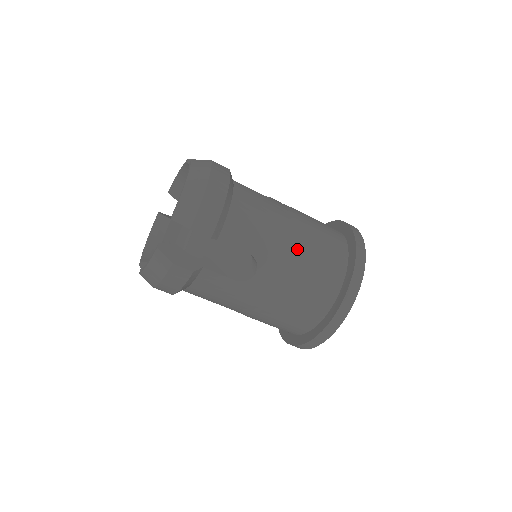
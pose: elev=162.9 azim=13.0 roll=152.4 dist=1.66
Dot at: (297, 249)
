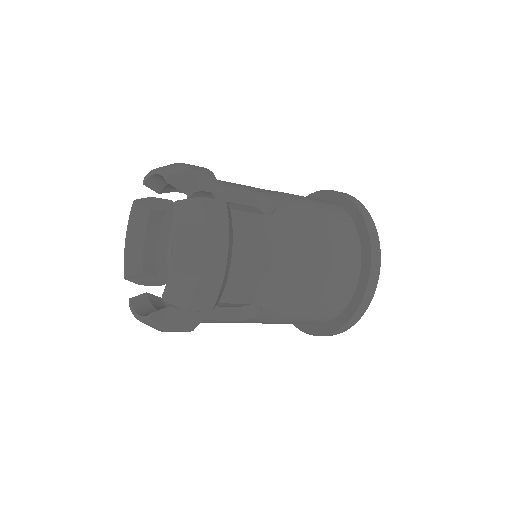
Dot at: (306, 284)
